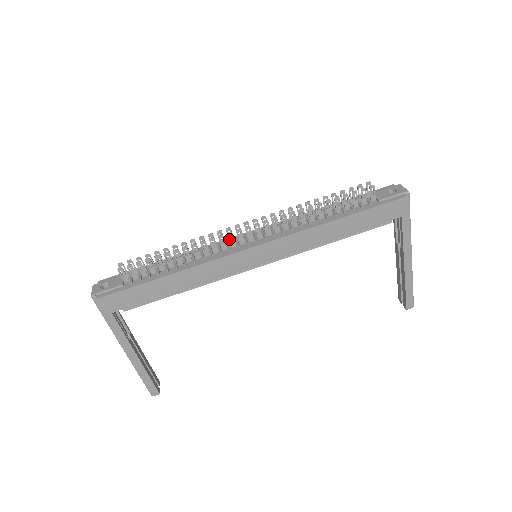
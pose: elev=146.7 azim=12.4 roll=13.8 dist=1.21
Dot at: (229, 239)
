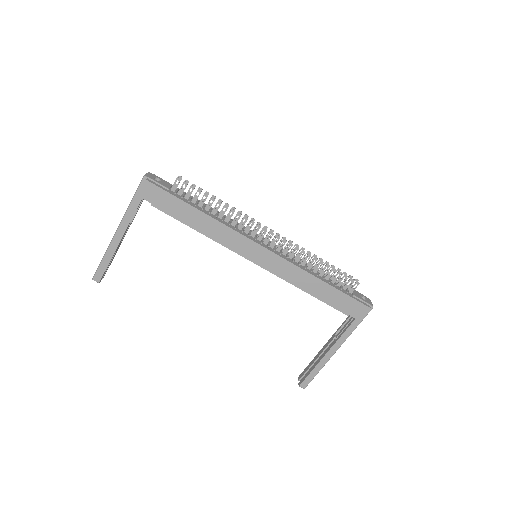
Dot at: occluded
